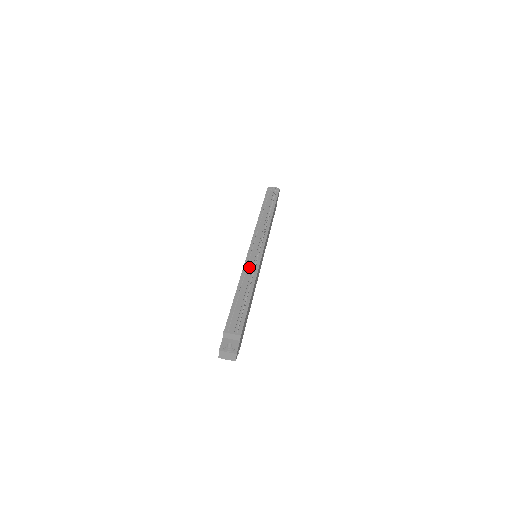
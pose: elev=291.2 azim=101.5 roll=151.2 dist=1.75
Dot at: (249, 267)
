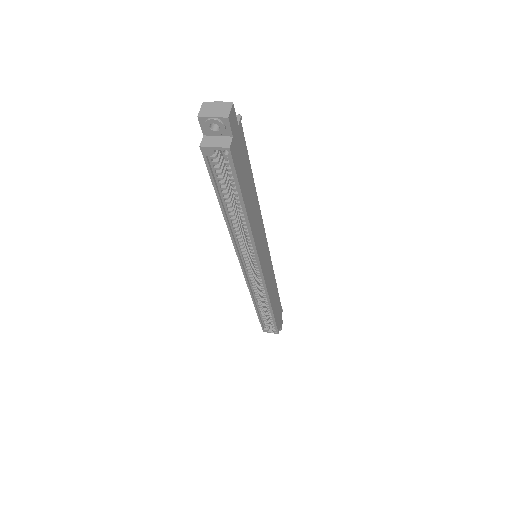
Dot at: occluded
